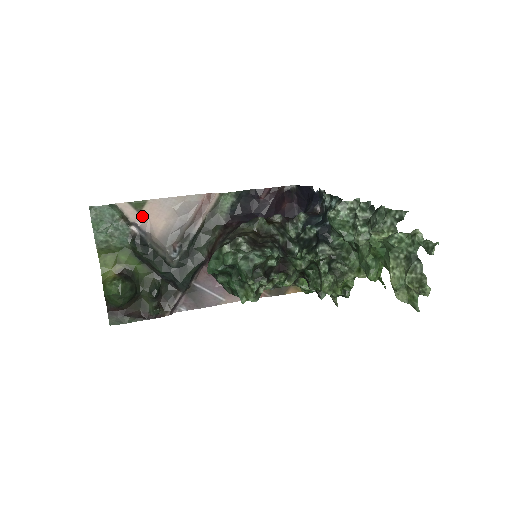
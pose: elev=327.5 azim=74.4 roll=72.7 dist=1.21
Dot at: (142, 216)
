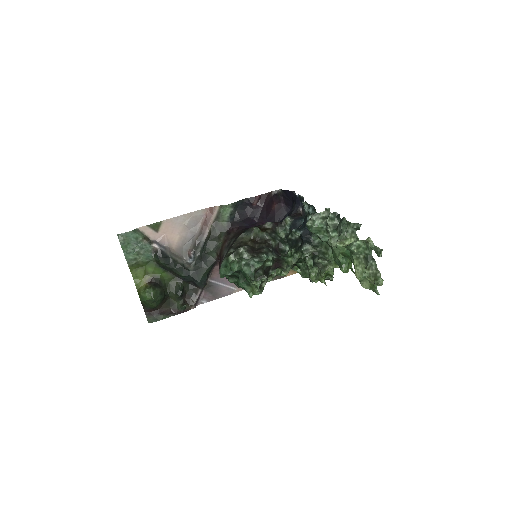
Dot at: (160, 234)
